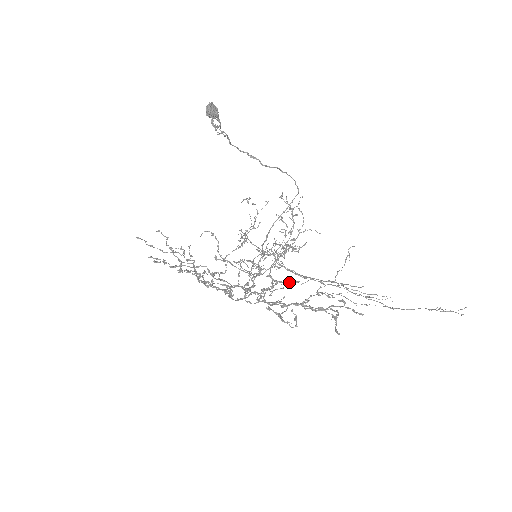
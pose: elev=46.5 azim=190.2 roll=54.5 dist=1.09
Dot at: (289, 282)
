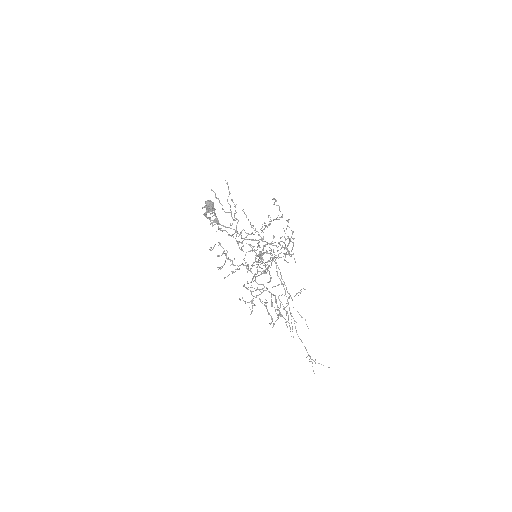
Dot at: occluded
